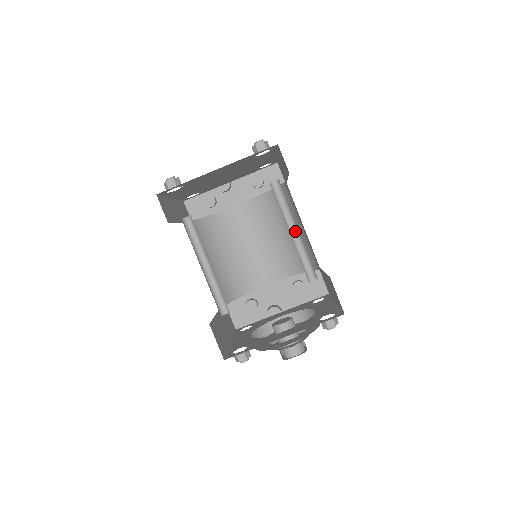
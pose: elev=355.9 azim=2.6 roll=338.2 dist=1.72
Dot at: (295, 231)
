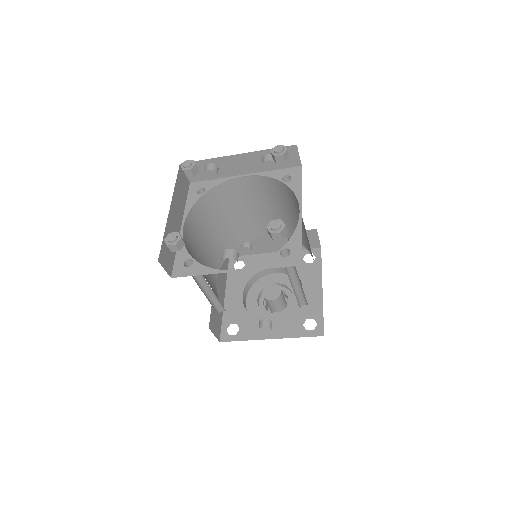
Dot at: (297, 280)
